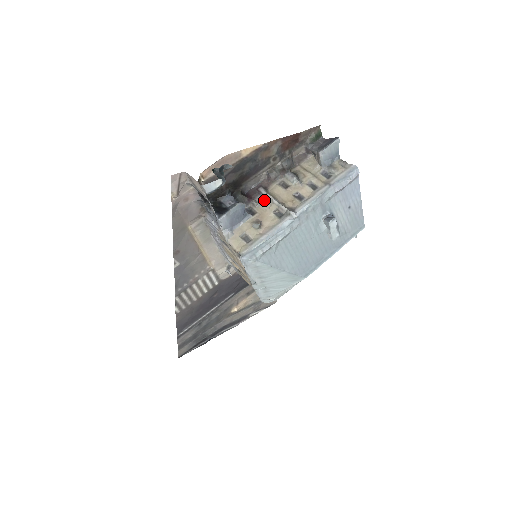
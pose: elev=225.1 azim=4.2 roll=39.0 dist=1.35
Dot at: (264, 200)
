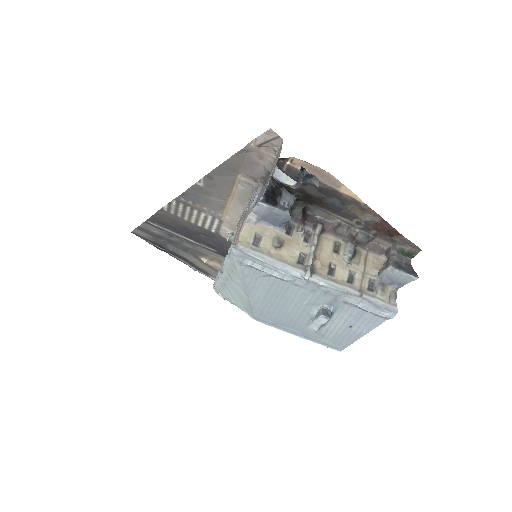
Dot at: (309, 236)
